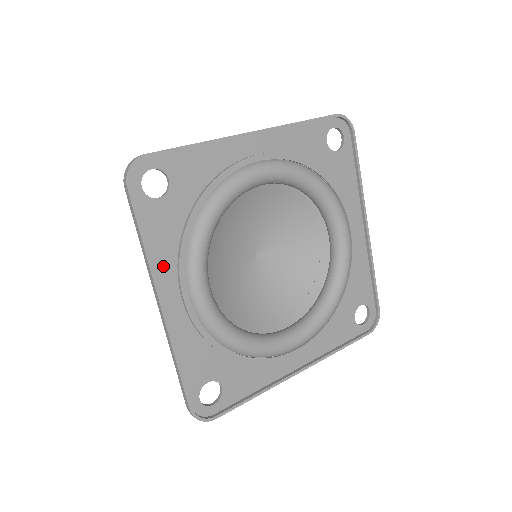
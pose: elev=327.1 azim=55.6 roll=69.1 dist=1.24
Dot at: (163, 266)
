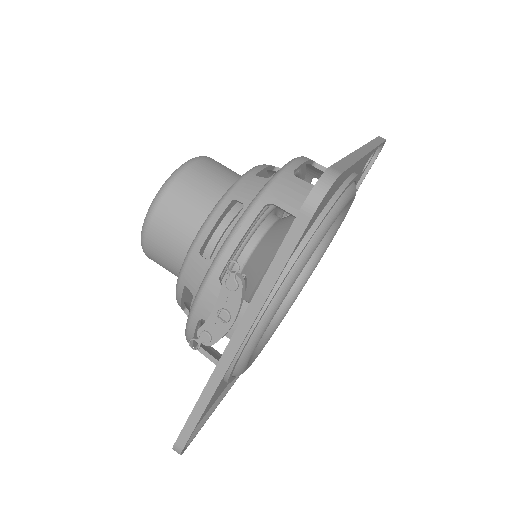
Dot at: occluded
